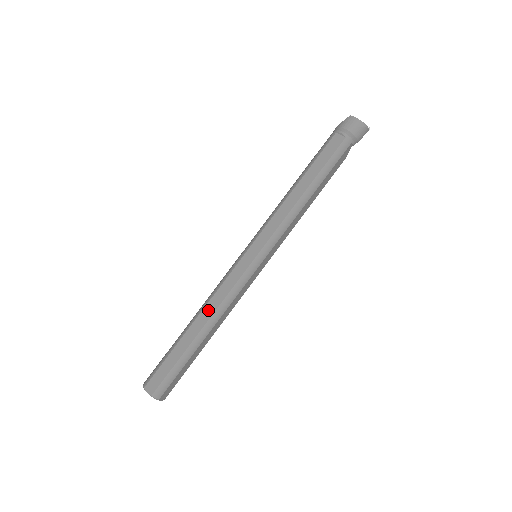
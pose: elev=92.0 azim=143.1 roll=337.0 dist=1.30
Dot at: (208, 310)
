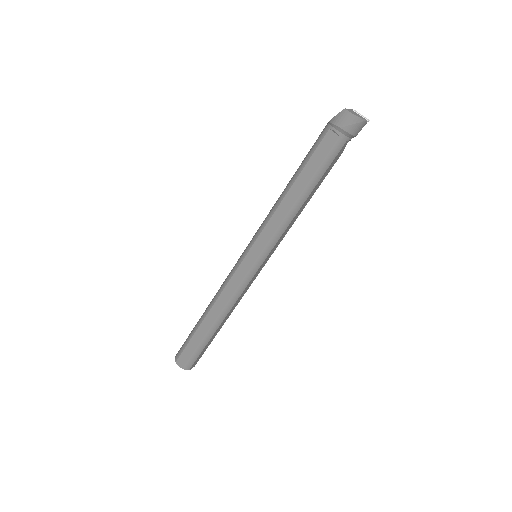
Dot at: (217, 306)
